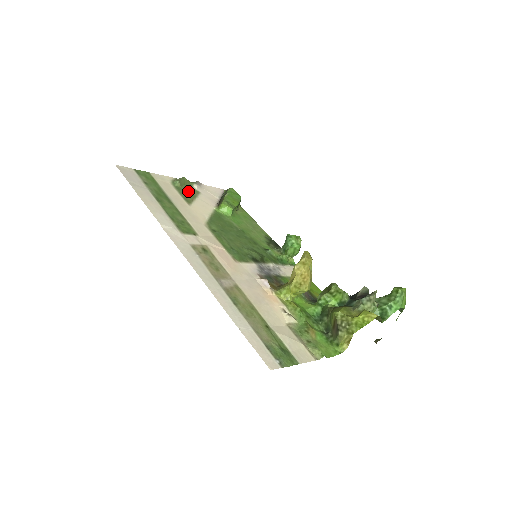
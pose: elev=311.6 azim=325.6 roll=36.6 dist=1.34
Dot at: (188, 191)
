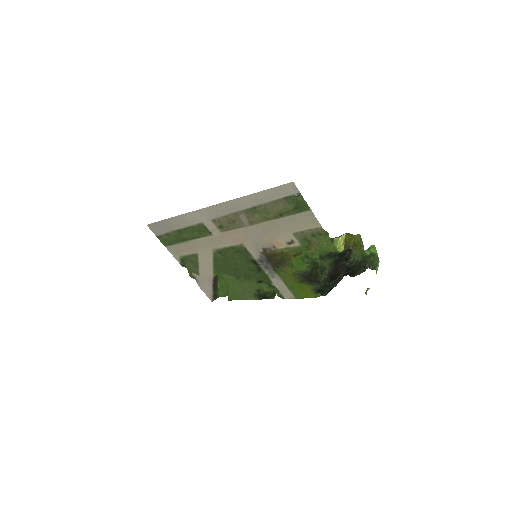
Dot at: (192, 265)
